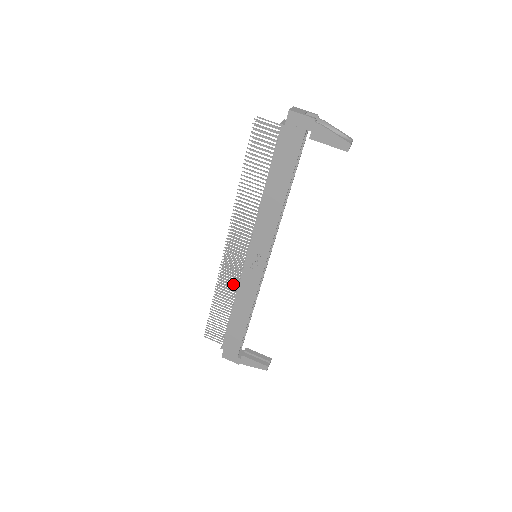
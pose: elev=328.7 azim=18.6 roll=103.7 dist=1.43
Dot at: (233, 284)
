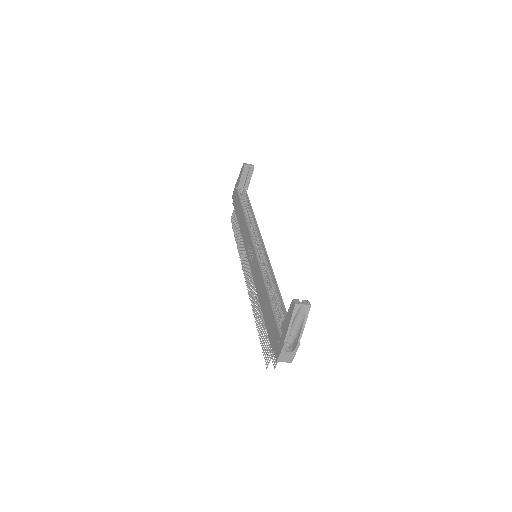
Dot at: occluded
